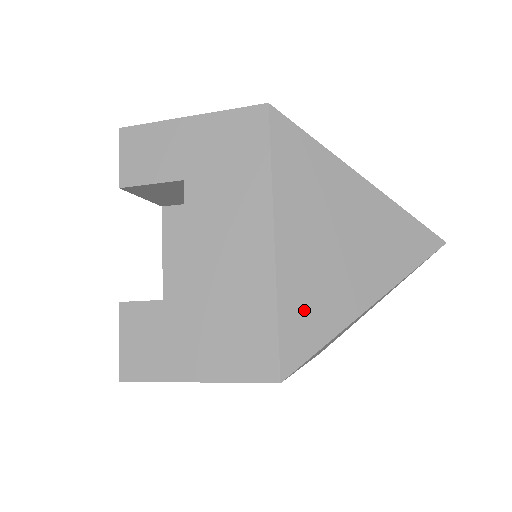
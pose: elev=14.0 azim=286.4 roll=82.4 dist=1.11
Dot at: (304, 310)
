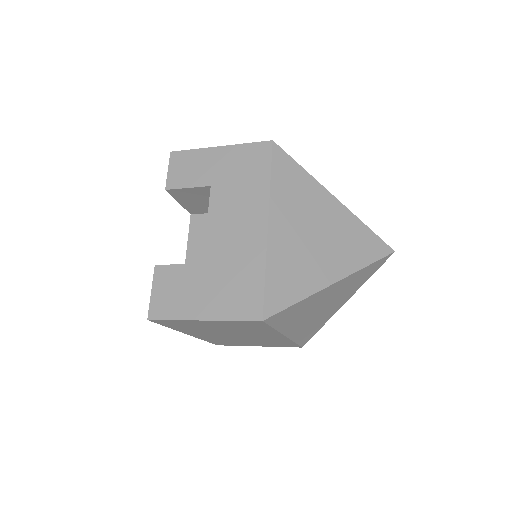
Dot at: (284, 276)
